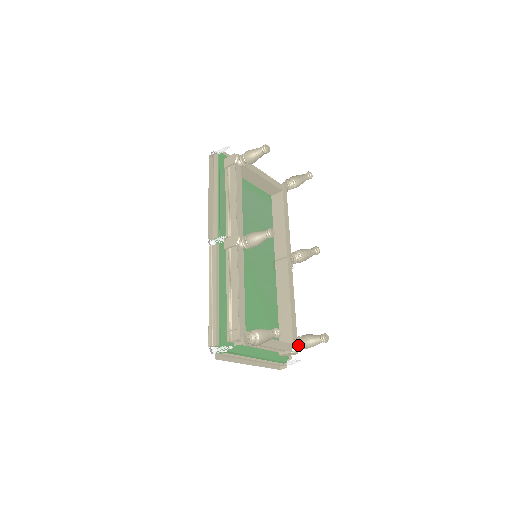
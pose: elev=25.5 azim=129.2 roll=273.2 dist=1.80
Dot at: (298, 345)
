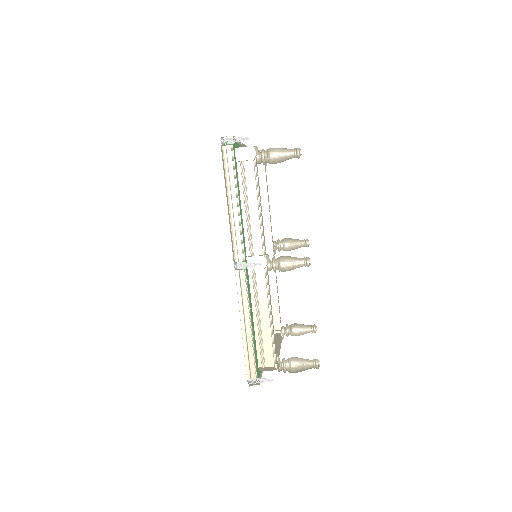
Dot at: (288, 335)
